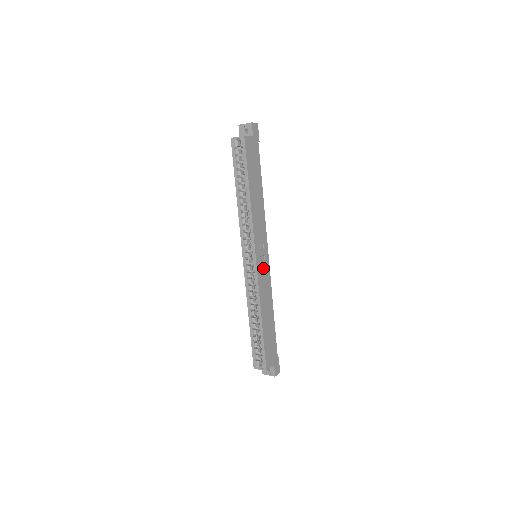
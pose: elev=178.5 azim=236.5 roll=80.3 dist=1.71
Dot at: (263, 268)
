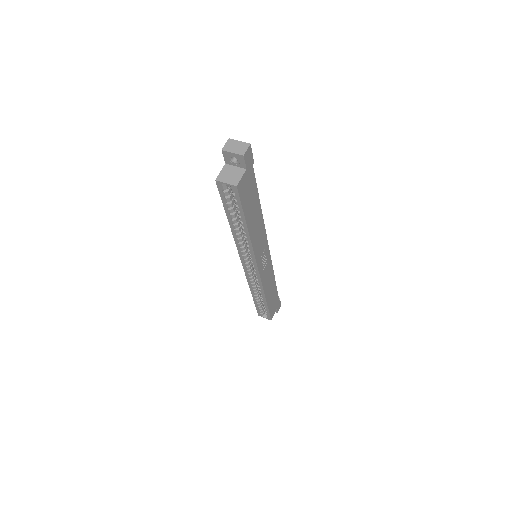
Dot at: (265, 266)
